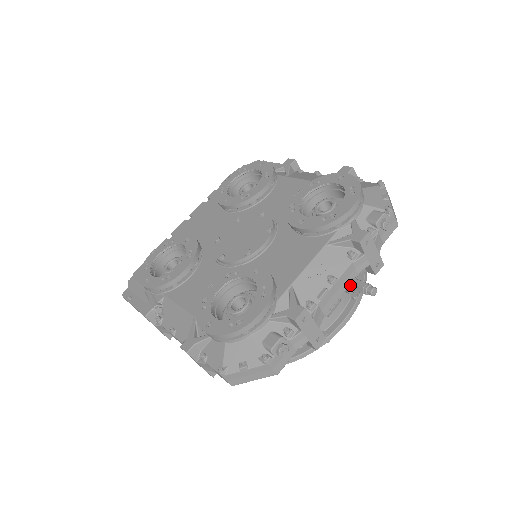
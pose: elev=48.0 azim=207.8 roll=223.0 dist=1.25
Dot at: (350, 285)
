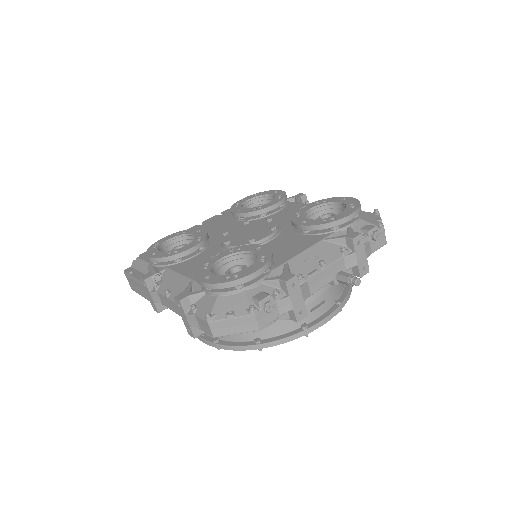
Dot at: (338, 276)
